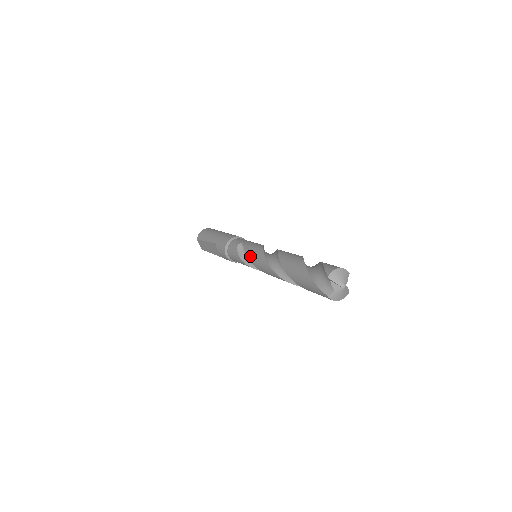
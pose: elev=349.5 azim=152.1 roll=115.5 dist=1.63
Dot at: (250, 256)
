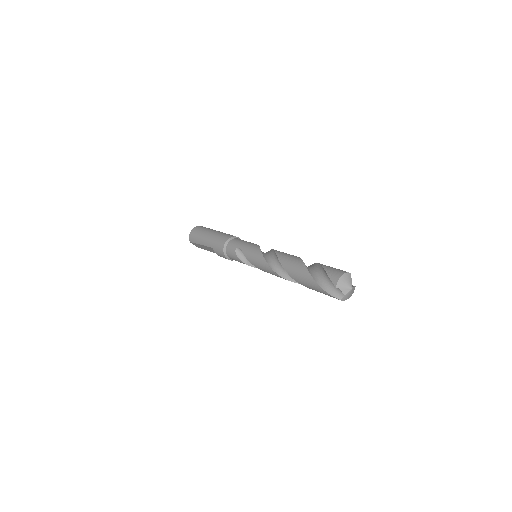
Dot at: (253, 262)
